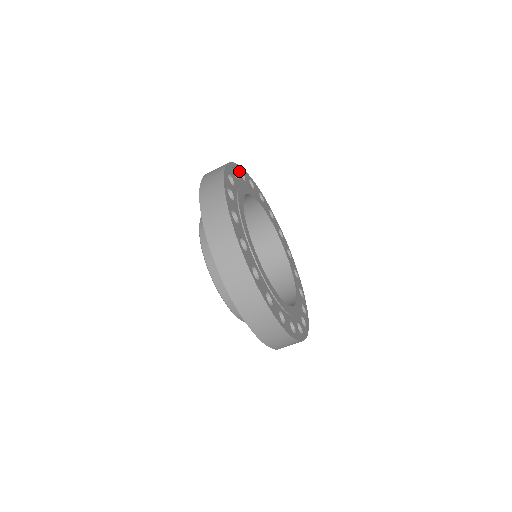
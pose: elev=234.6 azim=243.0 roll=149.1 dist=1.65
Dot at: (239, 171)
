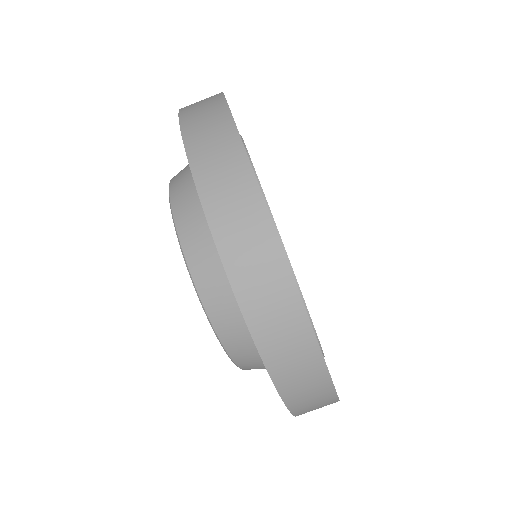
Dot at: occluded
